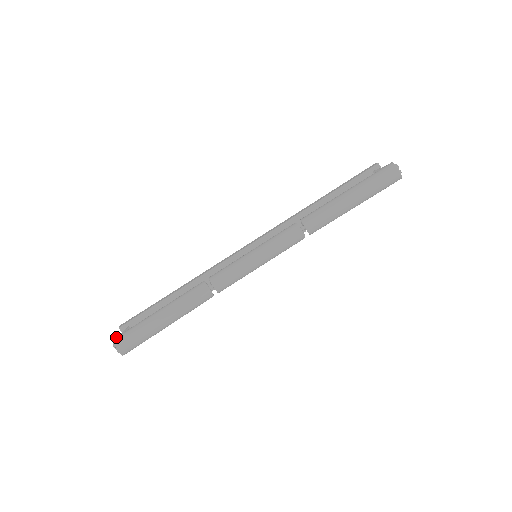
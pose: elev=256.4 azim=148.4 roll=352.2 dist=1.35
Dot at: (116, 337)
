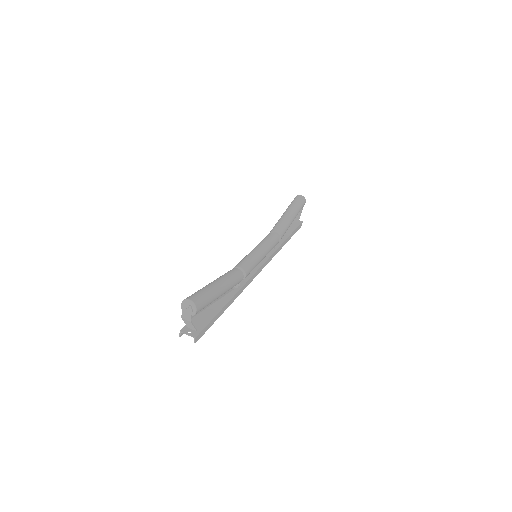
Dot at: (183, 302)
